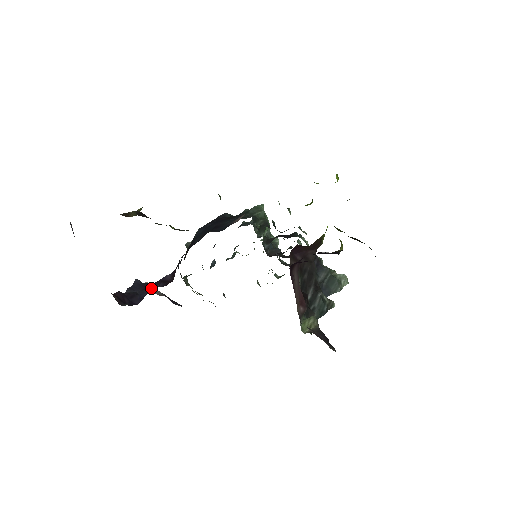
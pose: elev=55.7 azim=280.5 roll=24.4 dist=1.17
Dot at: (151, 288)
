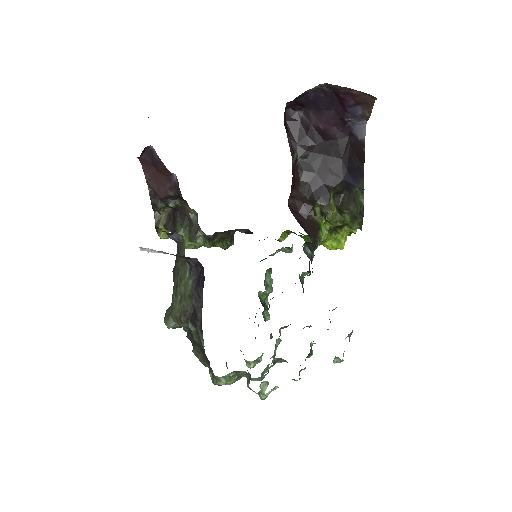
Dot at: occluded
